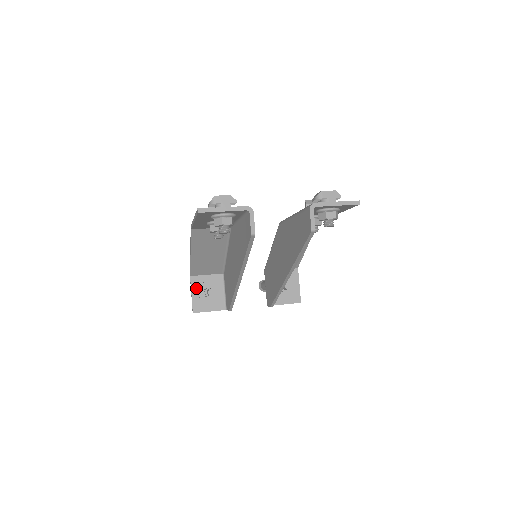
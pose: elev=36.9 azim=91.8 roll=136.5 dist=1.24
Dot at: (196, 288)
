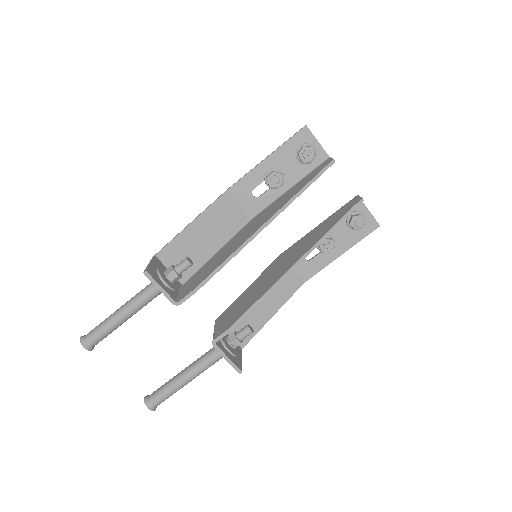
Dot at: (156, 265)
